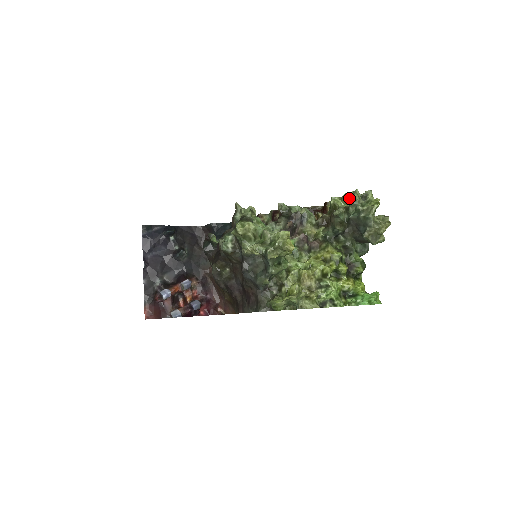
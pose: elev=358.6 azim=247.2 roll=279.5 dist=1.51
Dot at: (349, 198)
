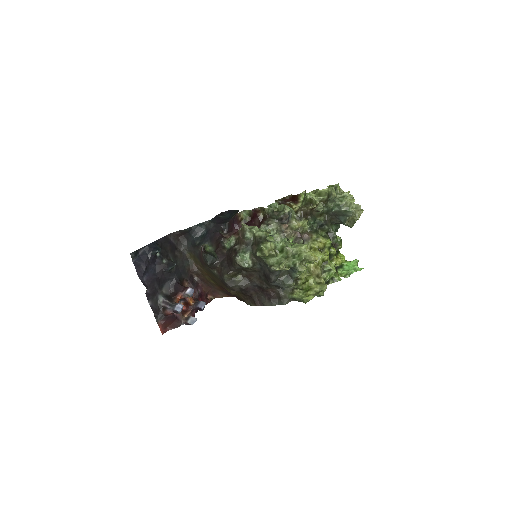
Dot at: (323, 193)
